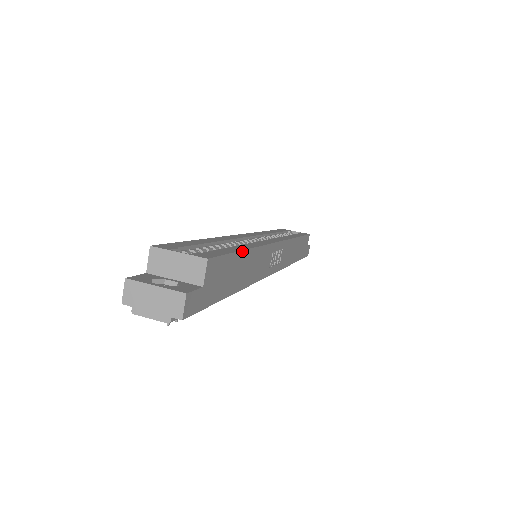
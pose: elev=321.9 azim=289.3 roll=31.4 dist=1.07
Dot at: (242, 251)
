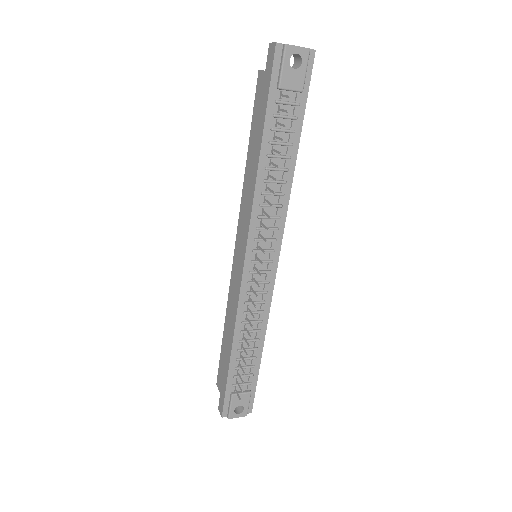
Dot at: occluded
